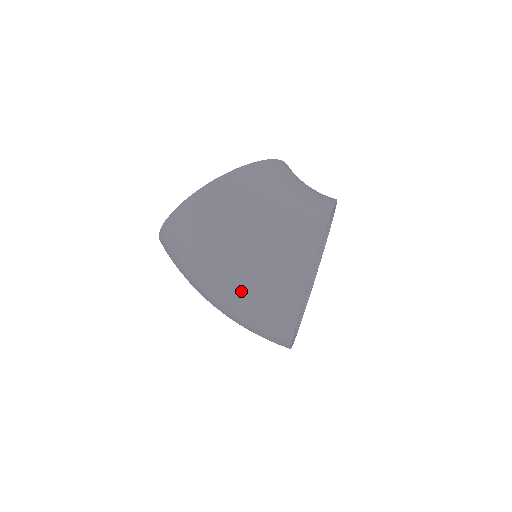
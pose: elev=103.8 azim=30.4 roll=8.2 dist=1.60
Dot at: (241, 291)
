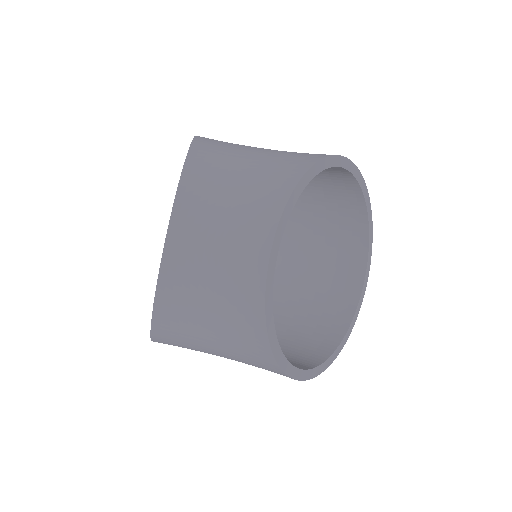
Dot at: occluded
